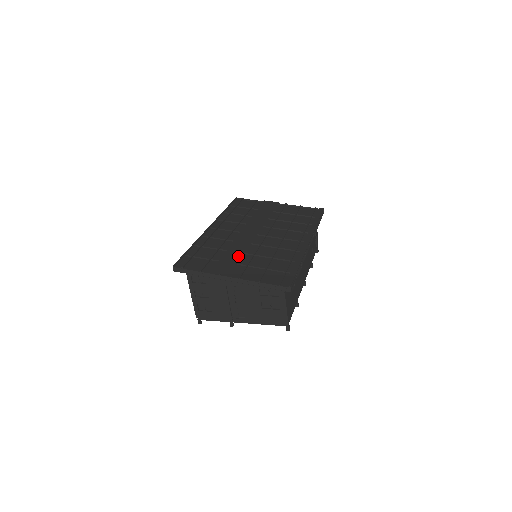
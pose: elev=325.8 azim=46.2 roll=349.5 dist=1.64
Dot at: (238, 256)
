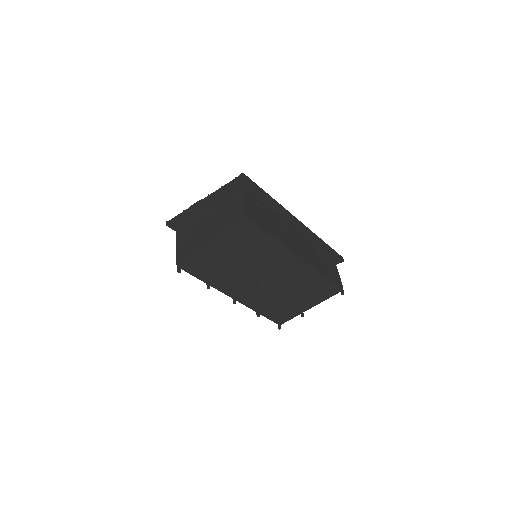
Dot at: occluded
